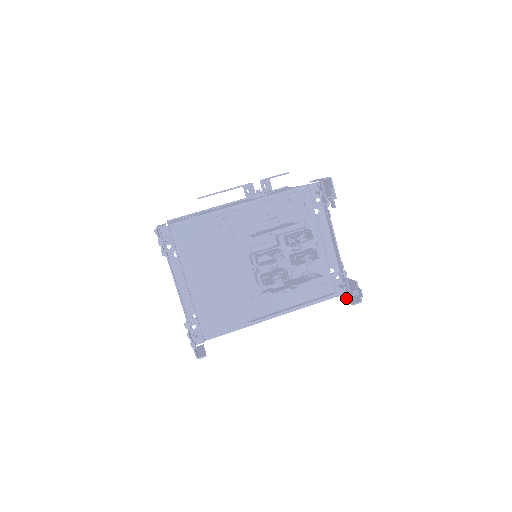
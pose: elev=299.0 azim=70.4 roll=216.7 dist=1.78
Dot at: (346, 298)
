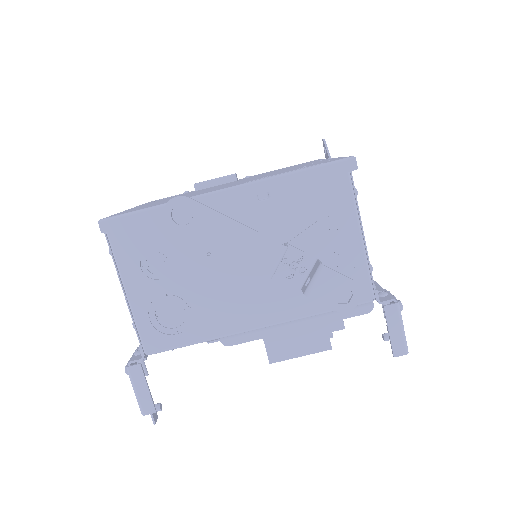
Dot at: occluded
